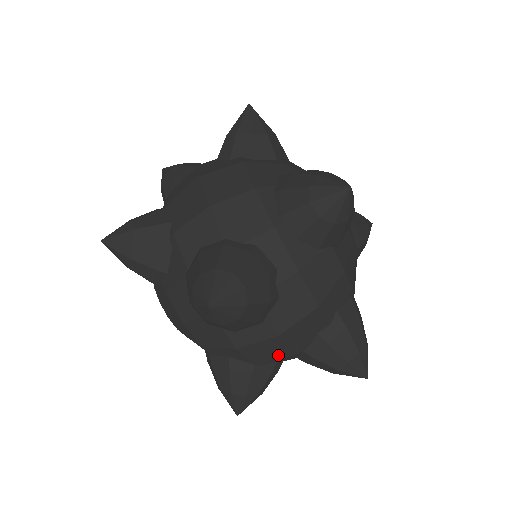
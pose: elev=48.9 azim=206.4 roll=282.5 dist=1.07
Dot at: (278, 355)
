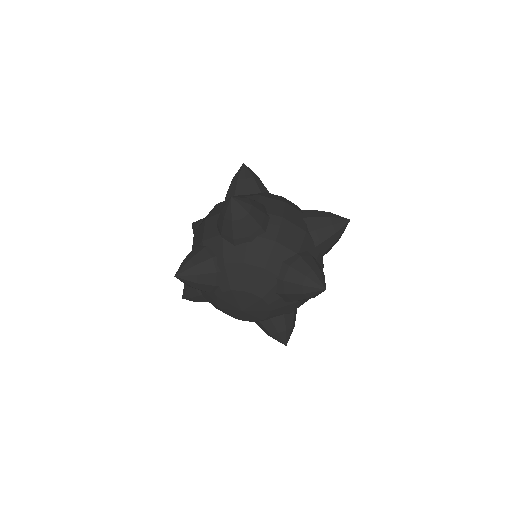
Dot at: (299, 237)
